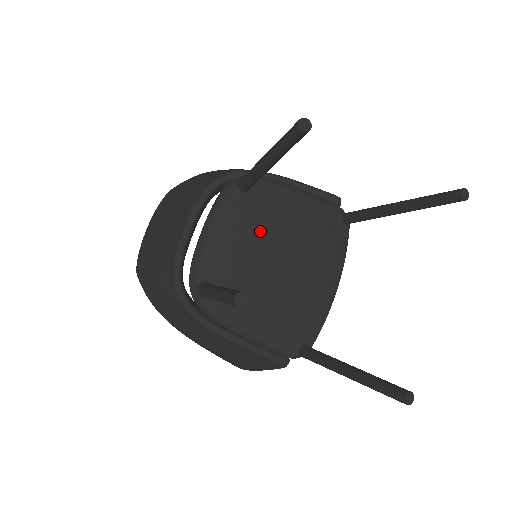
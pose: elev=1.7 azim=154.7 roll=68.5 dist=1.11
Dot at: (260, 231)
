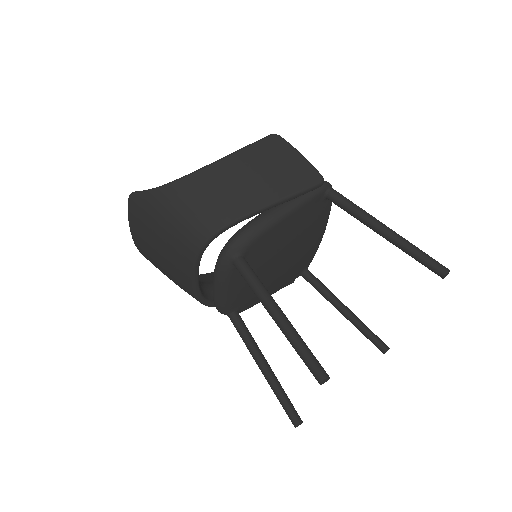
Dot at: (261, 268)
